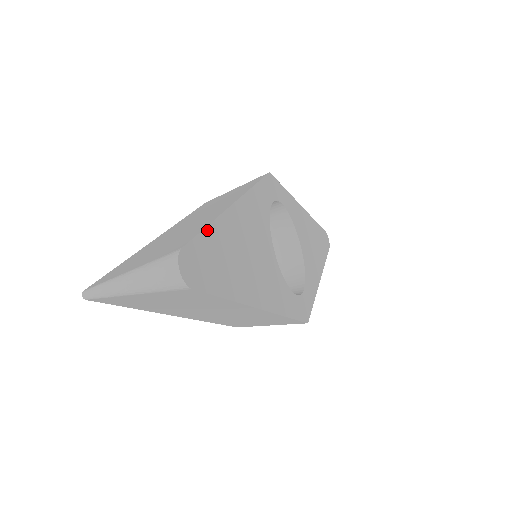
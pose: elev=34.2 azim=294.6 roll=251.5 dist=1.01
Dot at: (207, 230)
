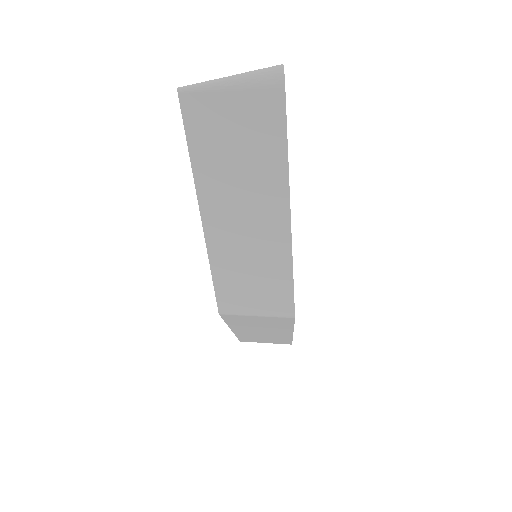
Dot at: occluded
